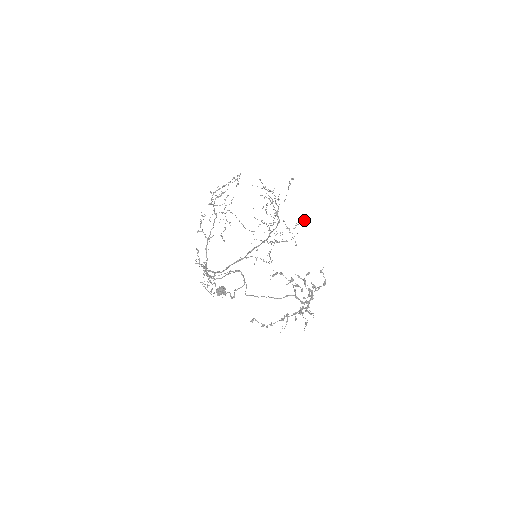
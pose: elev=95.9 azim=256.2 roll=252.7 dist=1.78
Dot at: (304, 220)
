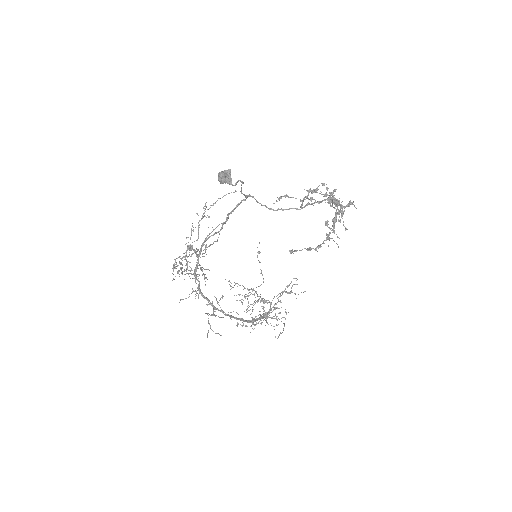
Dot at: (295, 284)
